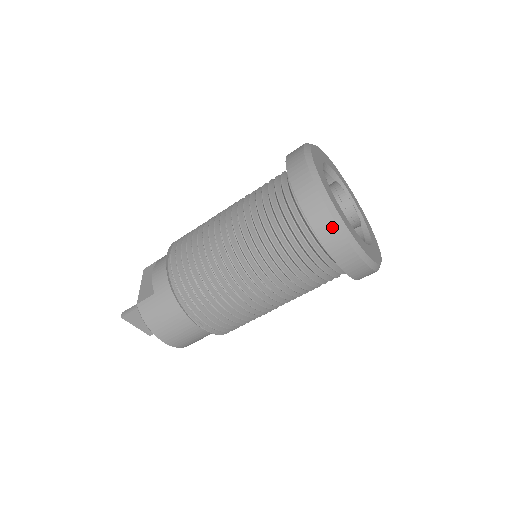
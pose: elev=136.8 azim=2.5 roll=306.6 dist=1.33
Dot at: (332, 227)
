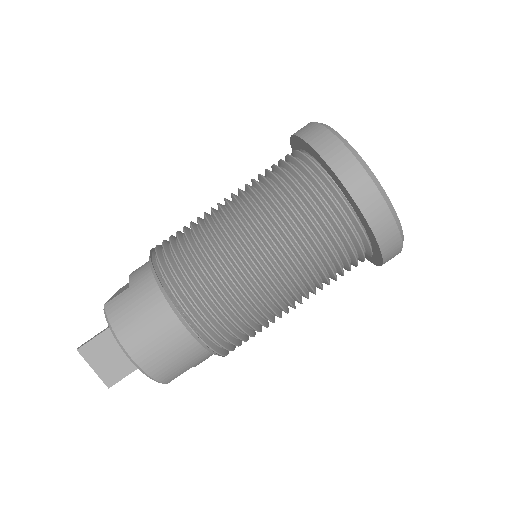
Dot at: (346, 156)
